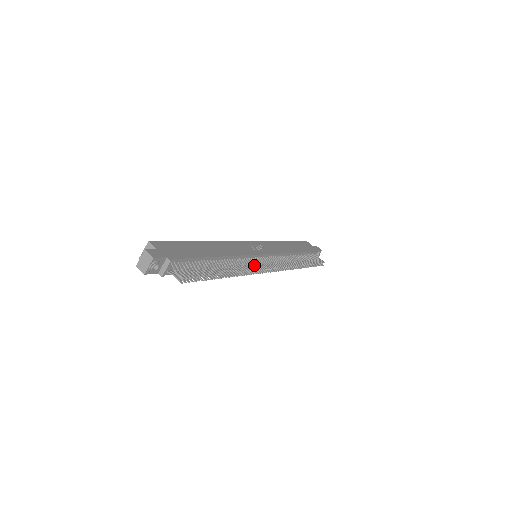
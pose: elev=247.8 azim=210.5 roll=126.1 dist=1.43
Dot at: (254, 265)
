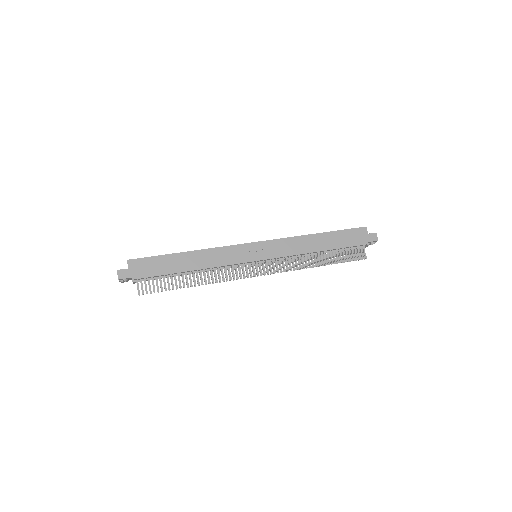
Dot at: (236, 272)
